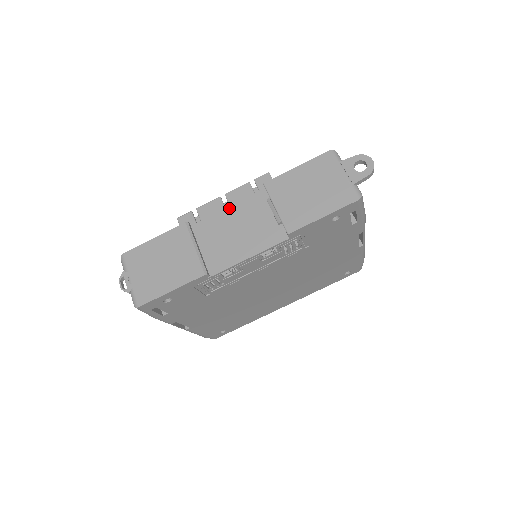
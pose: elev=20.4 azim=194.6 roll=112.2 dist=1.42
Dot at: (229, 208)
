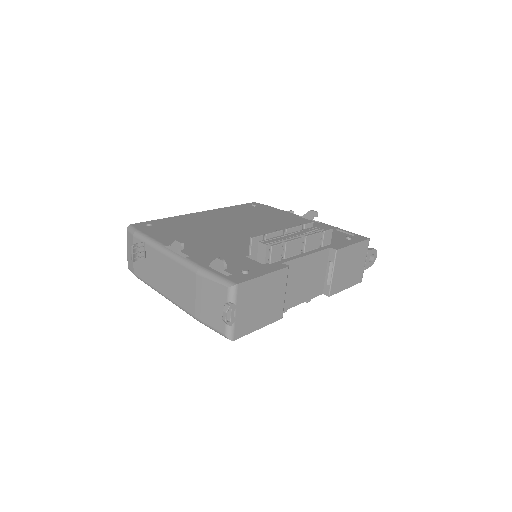
Dot at: (308, 256)
